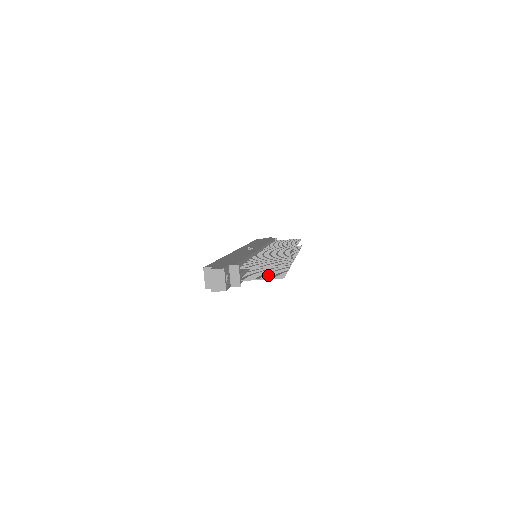
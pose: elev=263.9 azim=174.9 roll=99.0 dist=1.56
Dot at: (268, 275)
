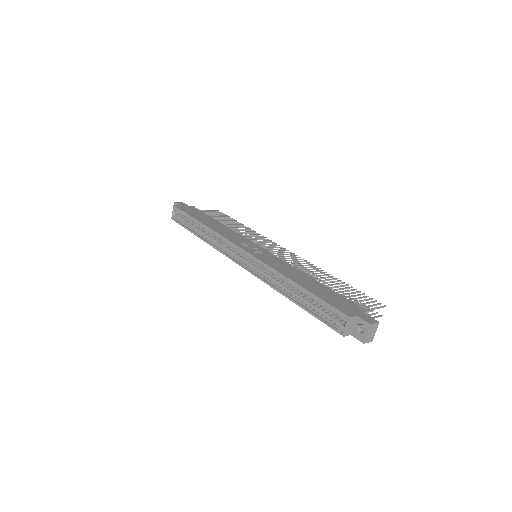
Dot at: occluded
